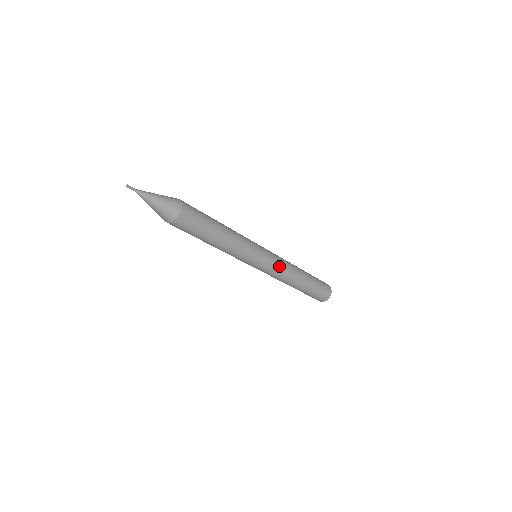
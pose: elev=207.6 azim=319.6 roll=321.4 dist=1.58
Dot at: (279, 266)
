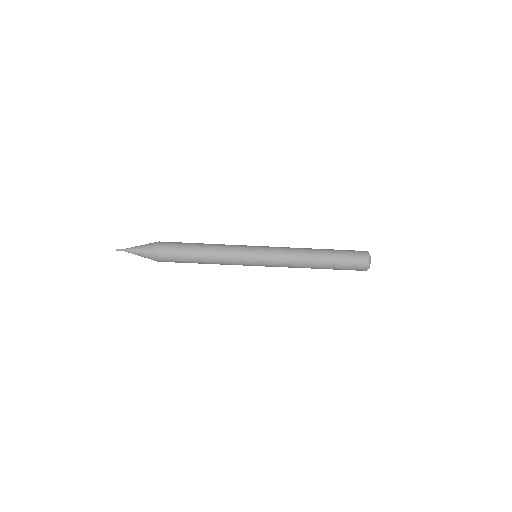
Dot at: (279, 260)
